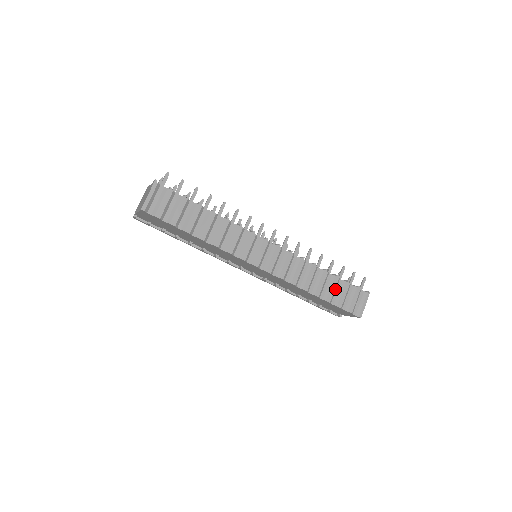
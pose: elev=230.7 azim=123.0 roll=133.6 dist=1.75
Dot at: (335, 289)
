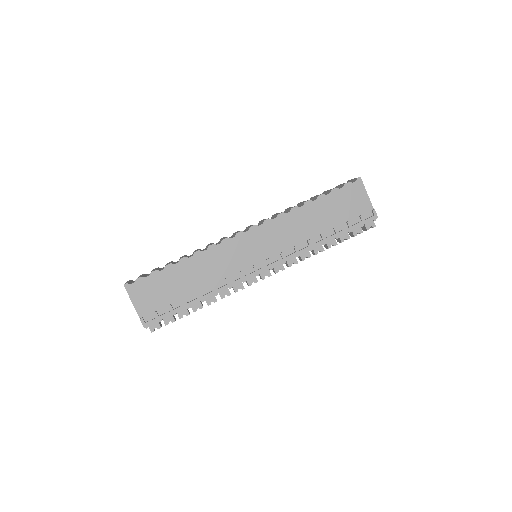
Dot at: occluded
